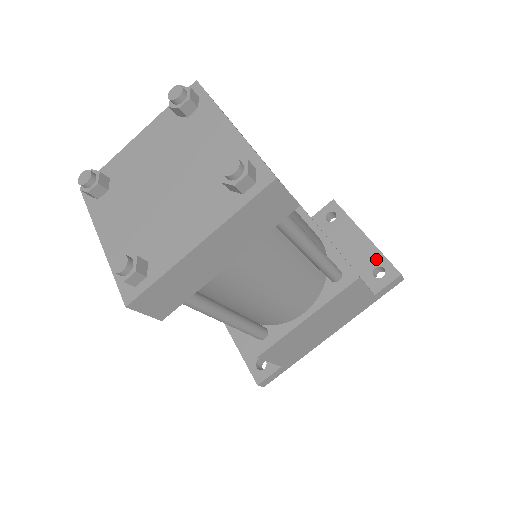
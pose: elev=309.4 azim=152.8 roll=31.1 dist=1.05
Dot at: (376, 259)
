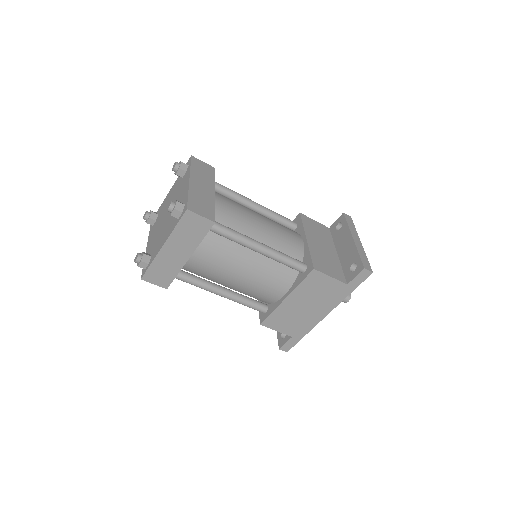
Dot at: (354, 257)
